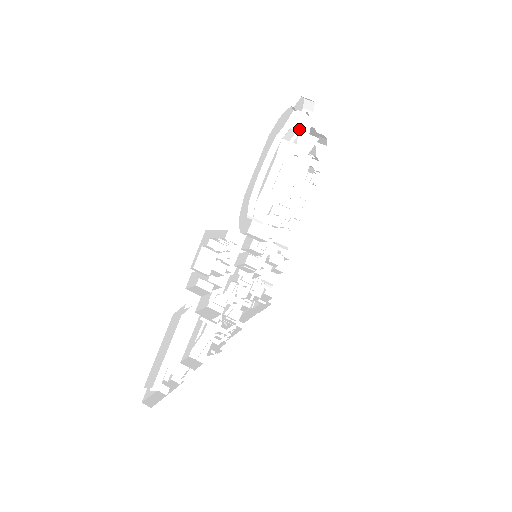
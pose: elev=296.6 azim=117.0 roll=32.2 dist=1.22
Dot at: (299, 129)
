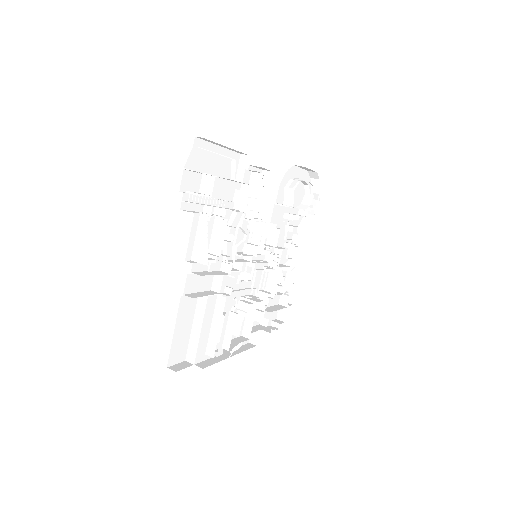
Dot at: occluded
